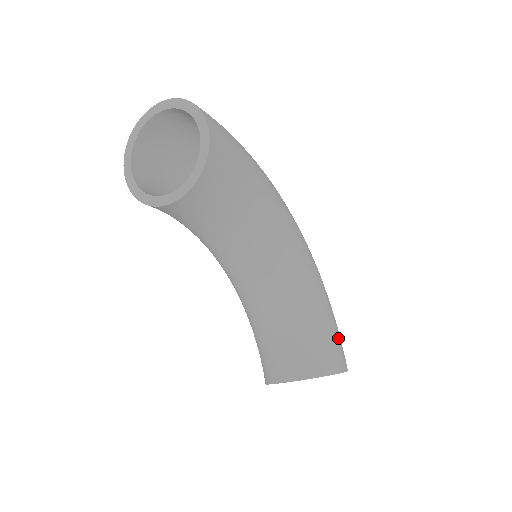
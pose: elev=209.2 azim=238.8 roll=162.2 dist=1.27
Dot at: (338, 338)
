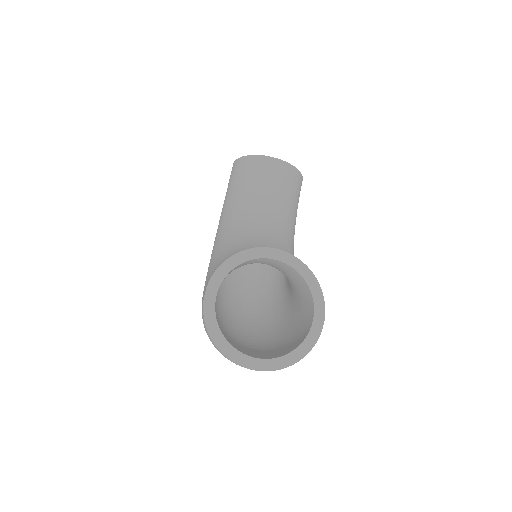
Dot at: occluded
